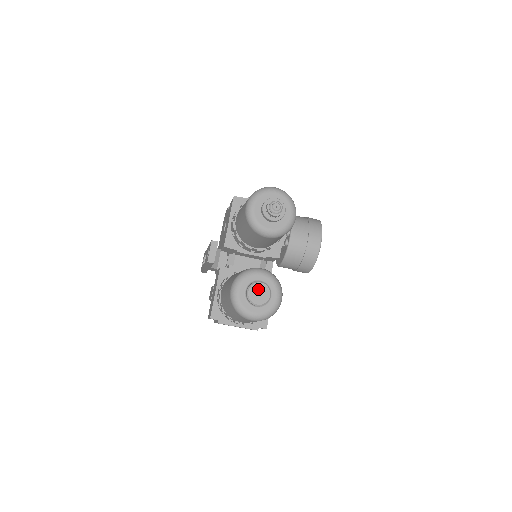
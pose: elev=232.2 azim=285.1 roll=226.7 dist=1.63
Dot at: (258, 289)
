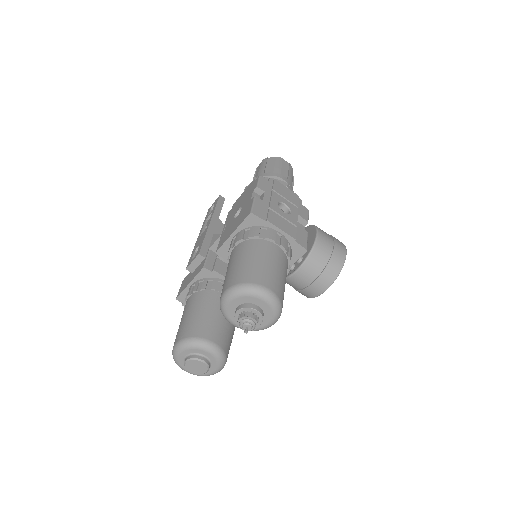
Dot at: (197, 364)
